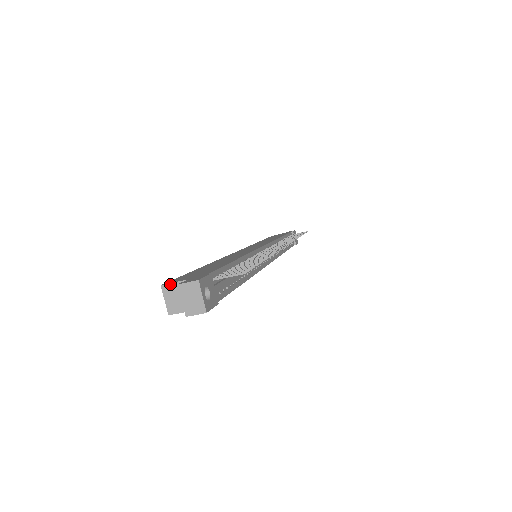
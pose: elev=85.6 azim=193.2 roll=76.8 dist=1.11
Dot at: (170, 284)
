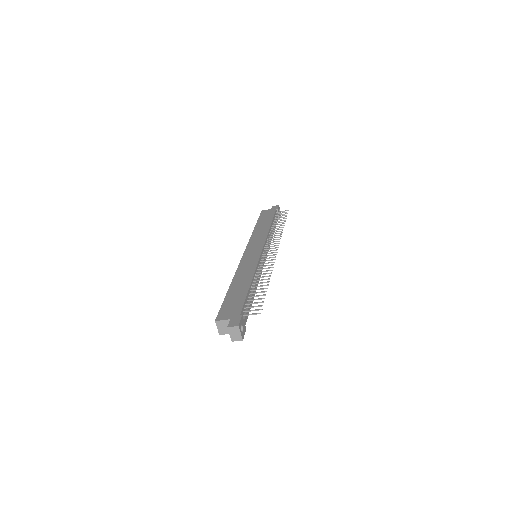
Dot at: (220, 321)
